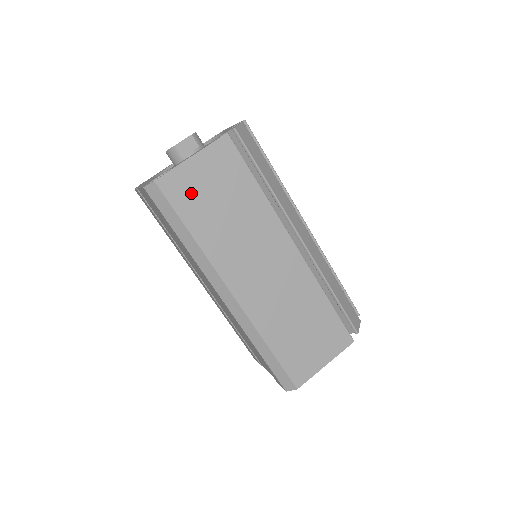
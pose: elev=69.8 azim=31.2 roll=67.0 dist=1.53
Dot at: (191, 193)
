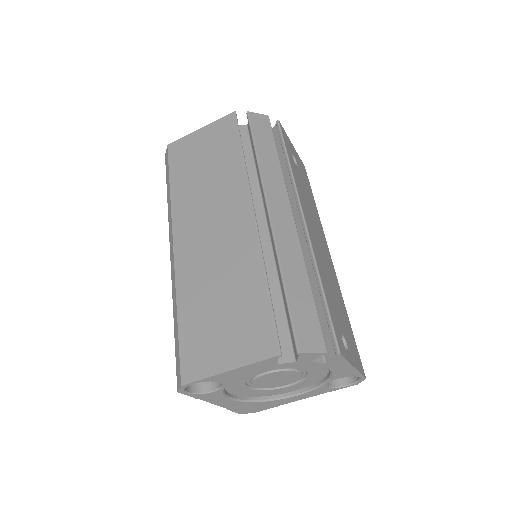
Dot at: (186, 155)
